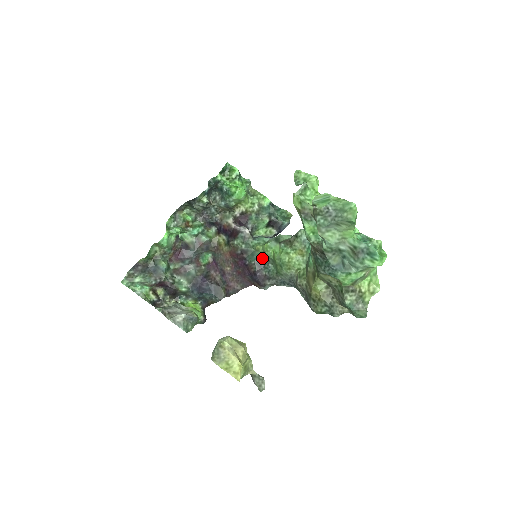
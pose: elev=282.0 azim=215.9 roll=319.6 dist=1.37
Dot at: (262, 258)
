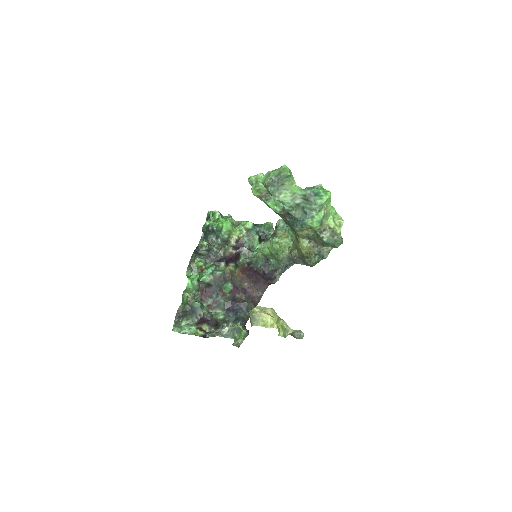
Dot at: (264, 260)
